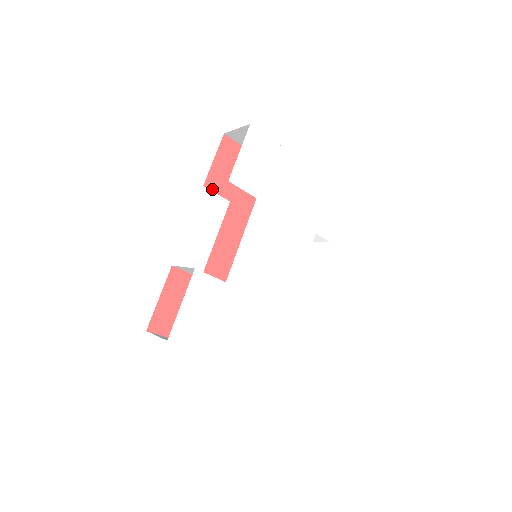
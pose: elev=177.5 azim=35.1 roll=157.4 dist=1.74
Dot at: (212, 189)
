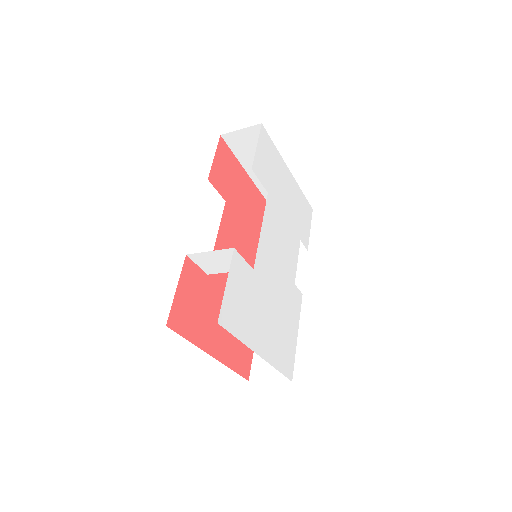
Dot at: (213, 185)
